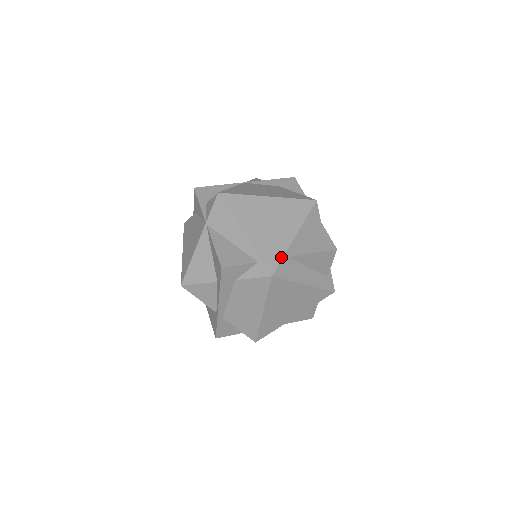
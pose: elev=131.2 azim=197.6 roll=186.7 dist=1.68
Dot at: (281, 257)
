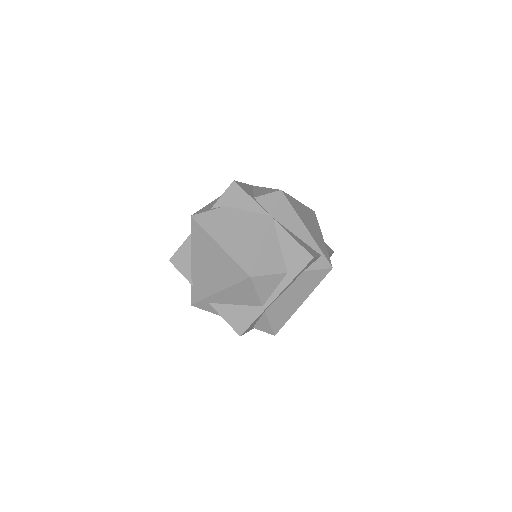
Dot at: occluded
